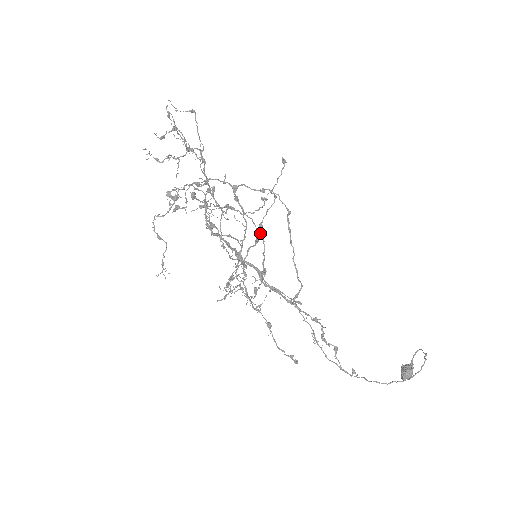
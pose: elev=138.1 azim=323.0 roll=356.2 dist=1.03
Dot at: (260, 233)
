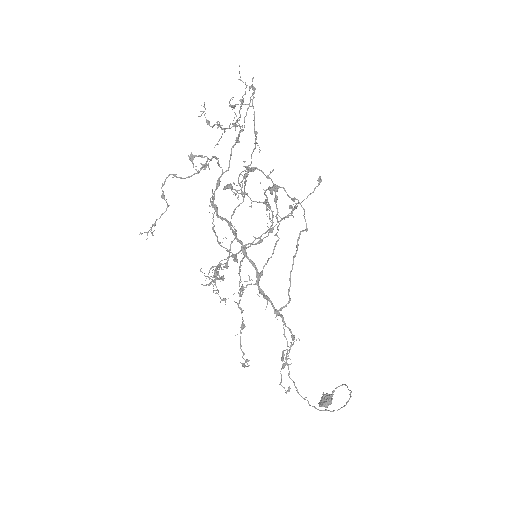
Dot at: occluded
